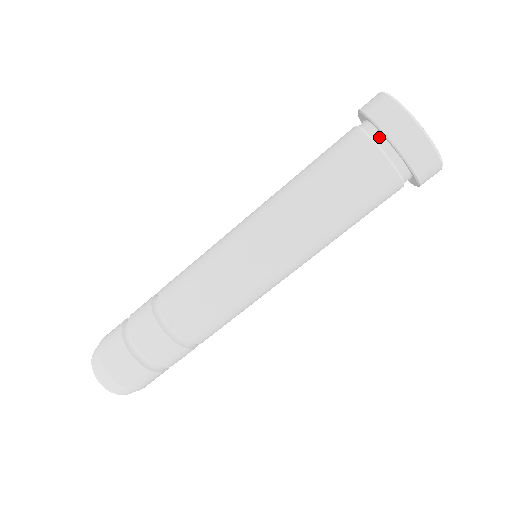
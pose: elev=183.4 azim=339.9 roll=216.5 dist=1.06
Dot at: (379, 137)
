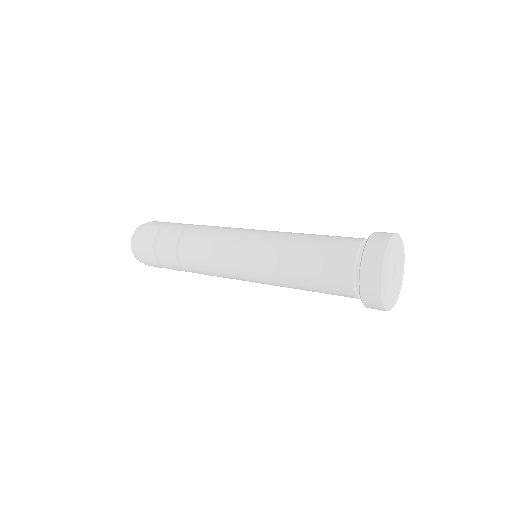
Dot at: occluded
